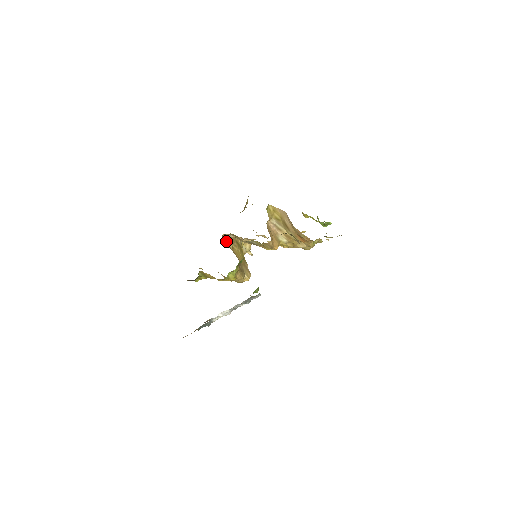
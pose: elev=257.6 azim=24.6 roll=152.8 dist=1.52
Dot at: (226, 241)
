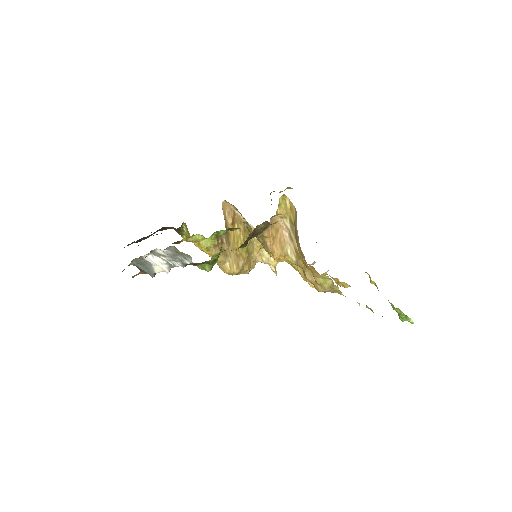
Dot at: (227, 212)
